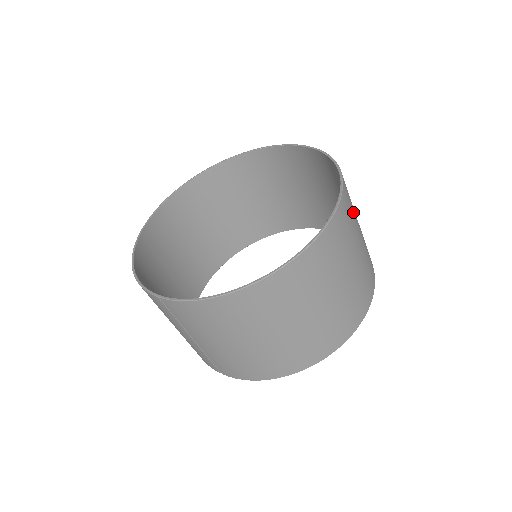
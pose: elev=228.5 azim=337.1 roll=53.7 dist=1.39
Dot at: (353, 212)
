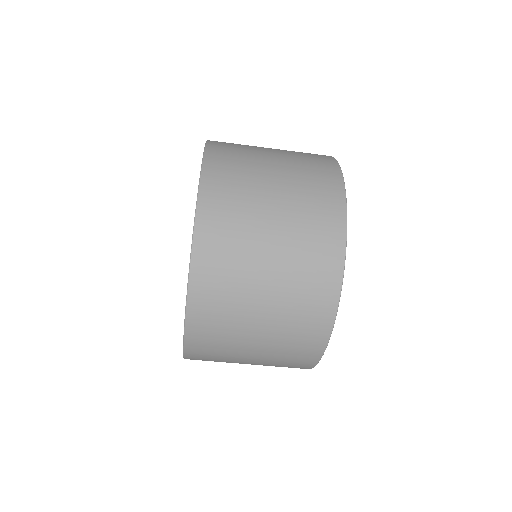
Dot at: (233, 283)
